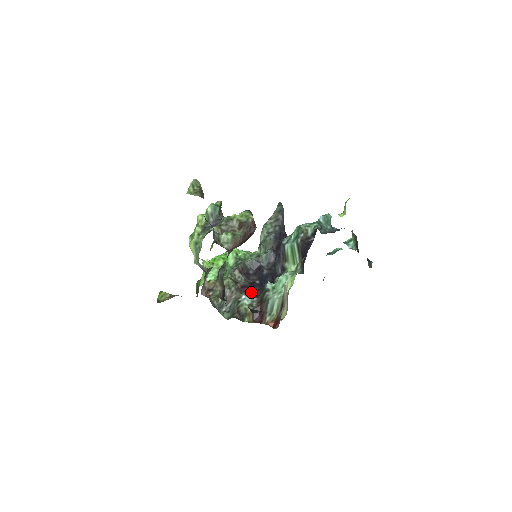
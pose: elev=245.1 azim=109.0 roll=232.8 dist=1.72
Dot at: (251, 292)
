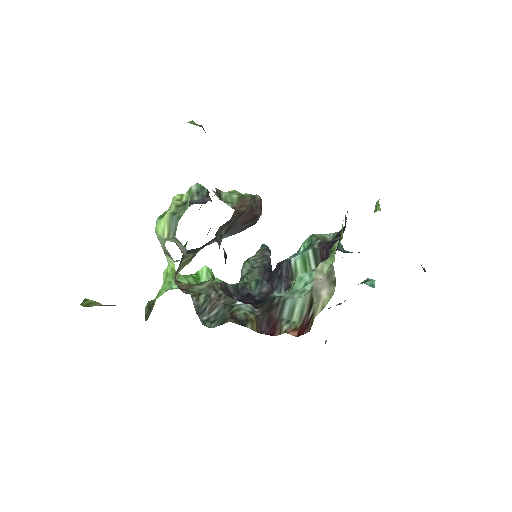
Dot at: occluded
